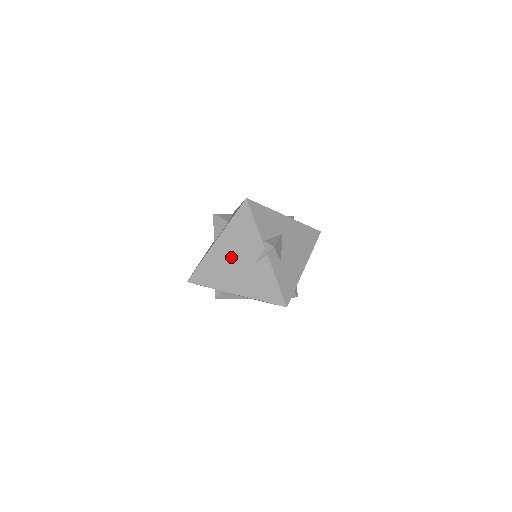
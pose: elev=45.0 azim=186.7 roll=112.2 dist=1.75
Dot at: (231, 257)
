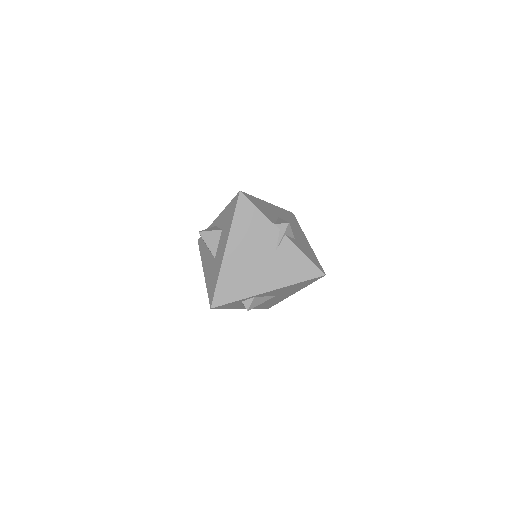
Dot at: (249, 256)
